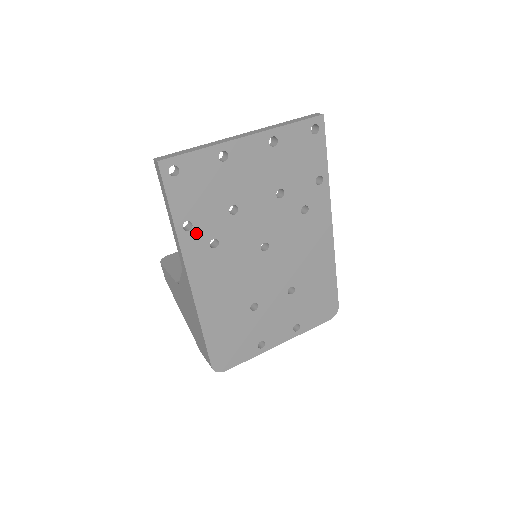
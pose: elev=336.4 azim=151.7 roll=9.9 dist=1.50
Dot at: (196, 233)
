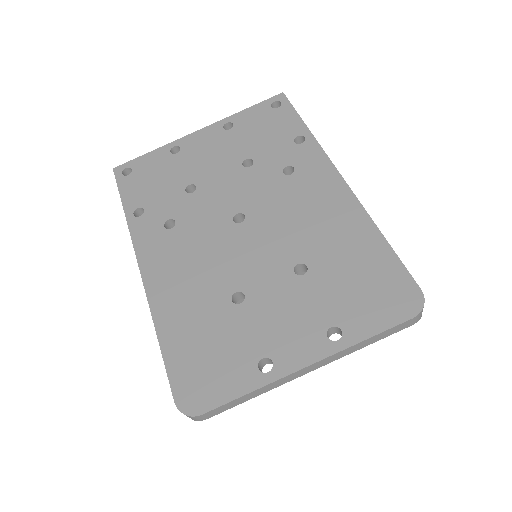
Dot at: (148, 217)
